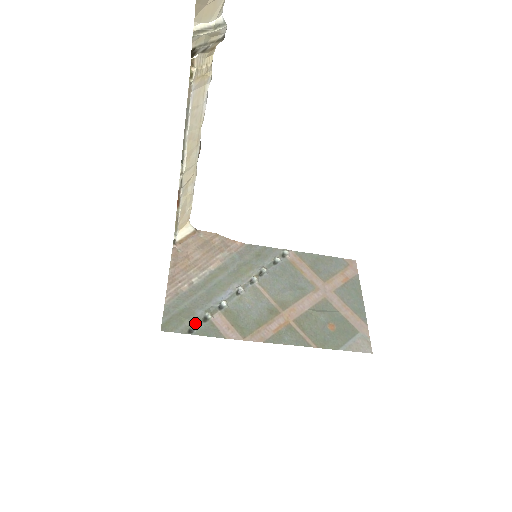
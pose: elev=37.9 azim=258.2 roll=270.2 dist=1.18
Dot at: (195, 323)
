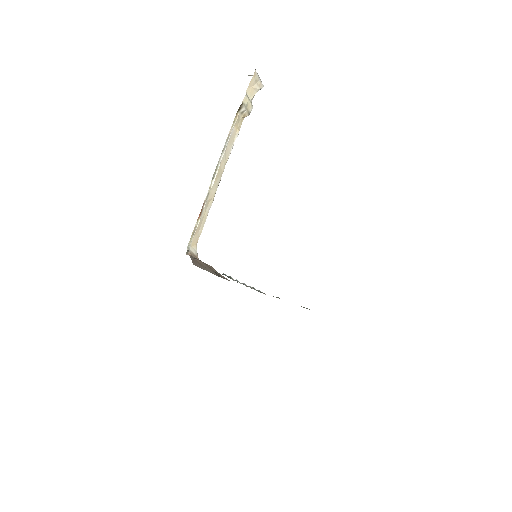
Dot at: occluded
